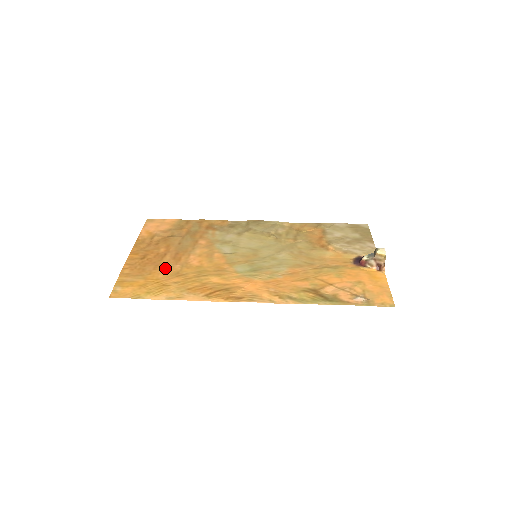
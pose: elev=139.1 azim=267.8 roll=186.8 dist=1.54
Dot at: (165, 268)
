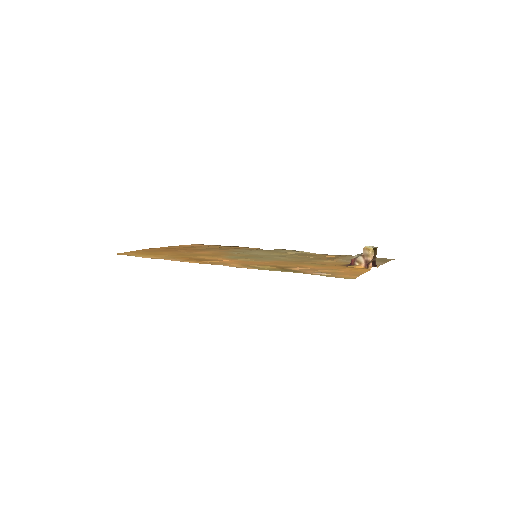
Dot at: (173, 252)
